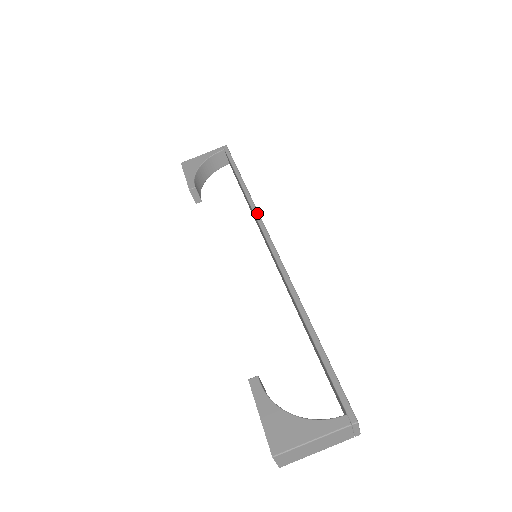
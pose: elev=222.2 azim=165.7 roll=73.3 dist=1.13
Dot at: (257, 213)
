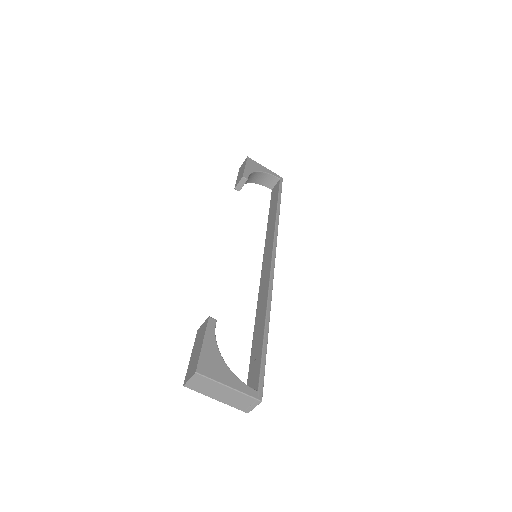
Dot at: (277, 234)
